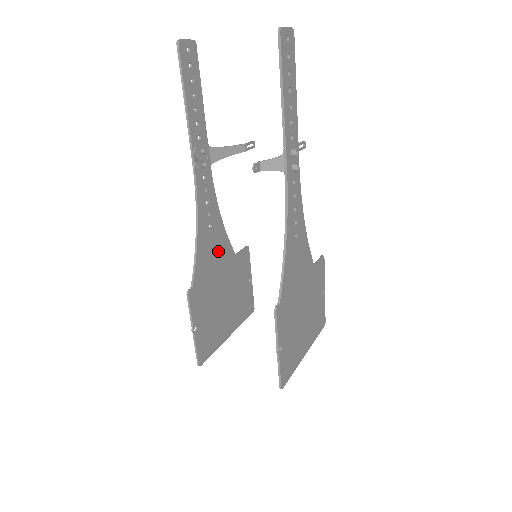
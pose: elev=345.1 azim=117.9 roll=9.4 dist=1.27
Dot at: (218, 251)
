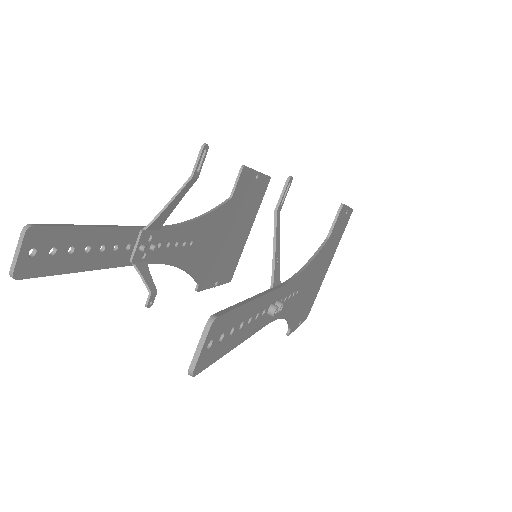
Dot at: (210, 233)
